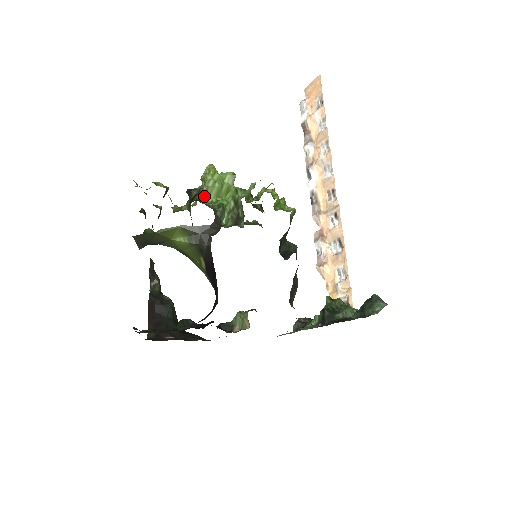
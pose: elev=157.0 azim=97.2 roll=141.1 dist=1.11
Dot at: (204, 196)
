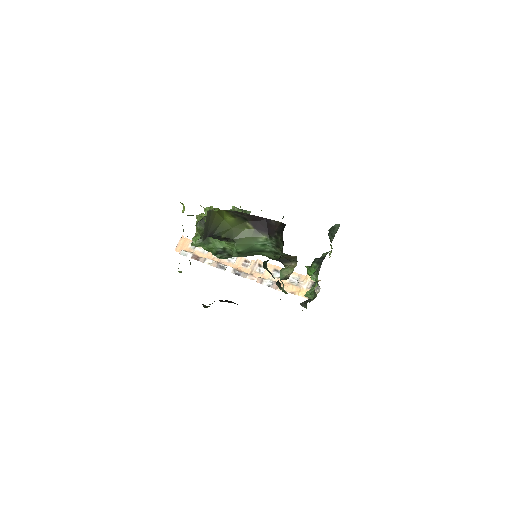
Dot at: occluded
